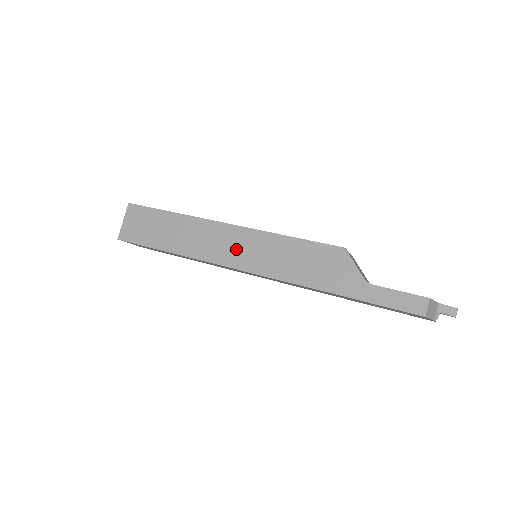
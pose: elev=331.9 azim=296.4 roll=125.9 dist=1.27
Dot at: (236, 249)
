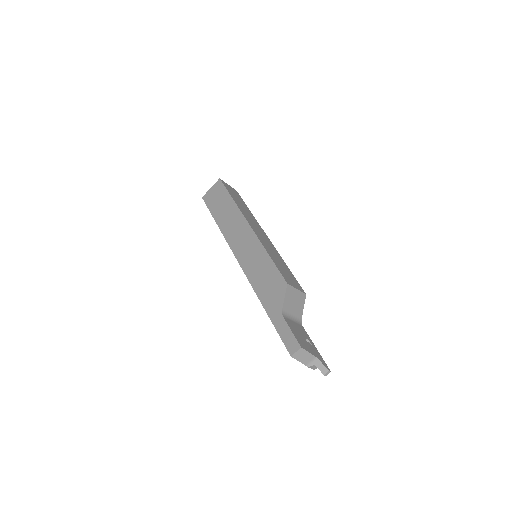
Dot at: (243, 244)
